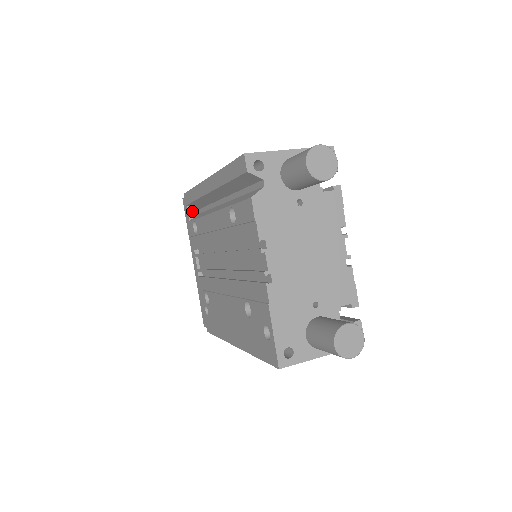
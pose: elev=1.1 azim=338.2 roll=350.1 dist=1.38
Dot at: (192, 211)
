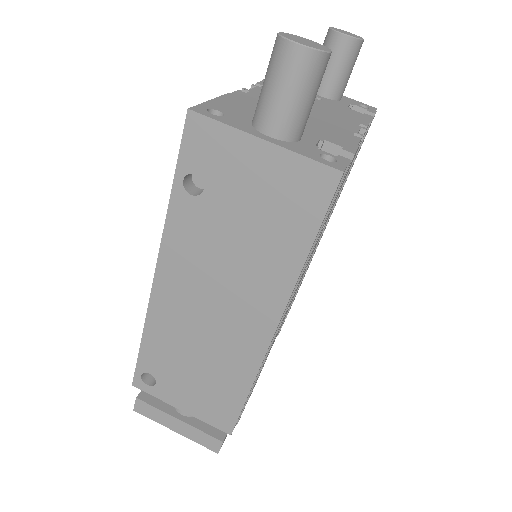
Dot at: occluded
